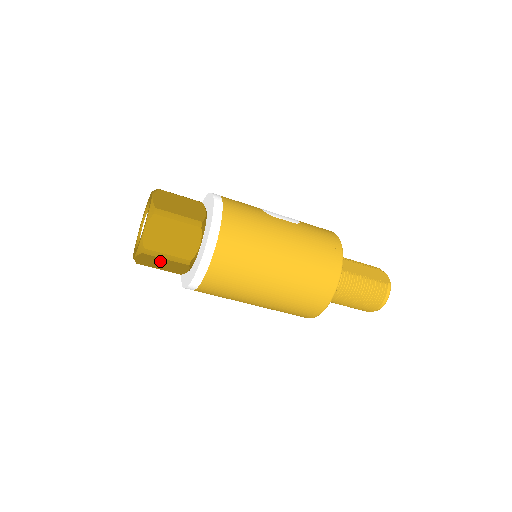
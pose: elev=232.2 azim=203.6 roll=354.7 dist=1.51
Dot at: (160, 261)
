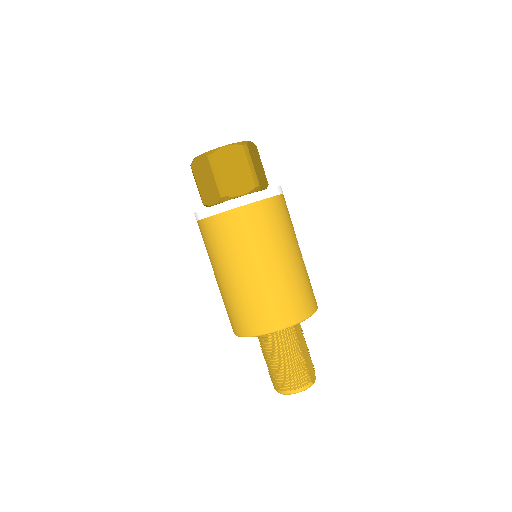
Dot at: (208, 176)
